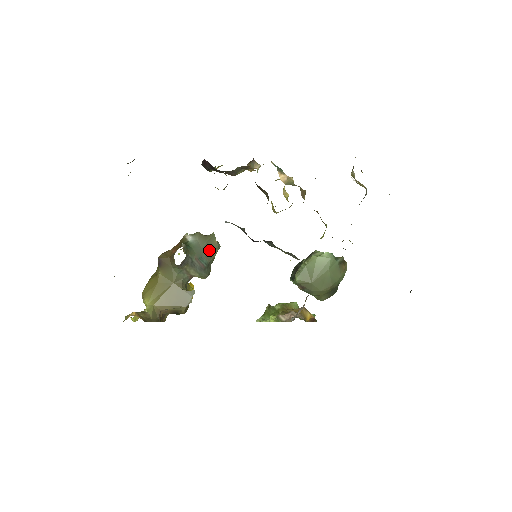
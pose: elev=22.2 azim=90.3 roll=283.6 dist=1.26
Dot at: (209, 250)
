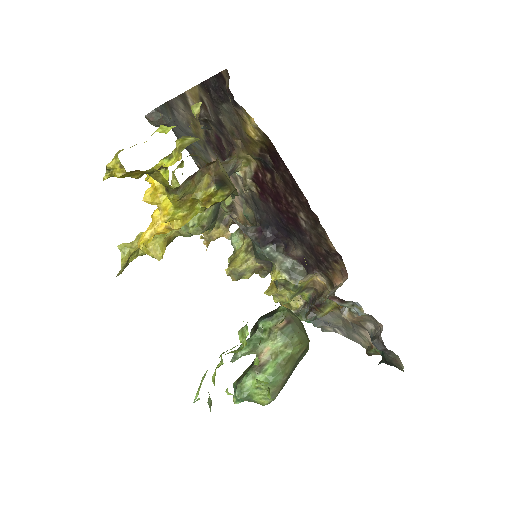
Dot at: occluded
